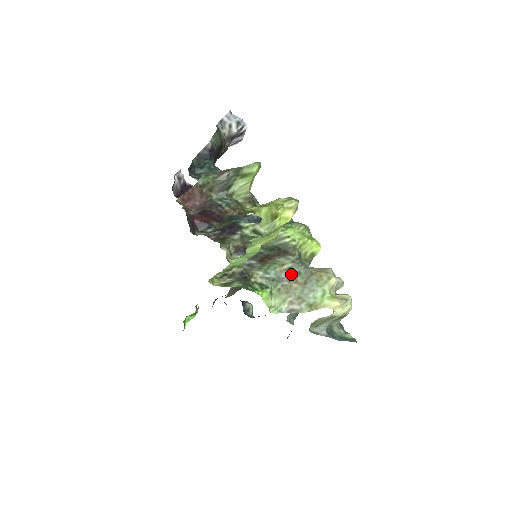
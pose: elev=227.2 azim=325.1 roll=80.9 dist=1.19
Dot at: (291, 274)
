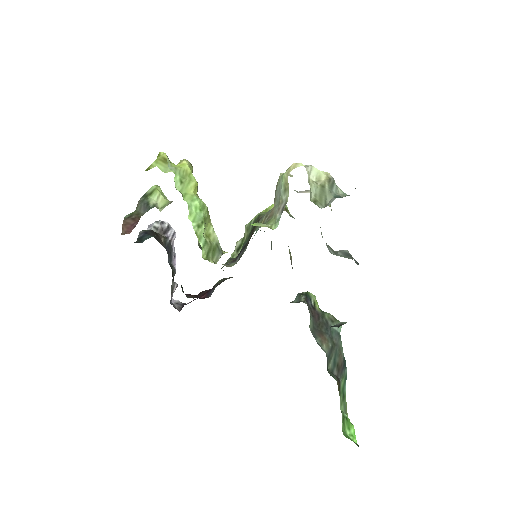
Dot at: occluded
